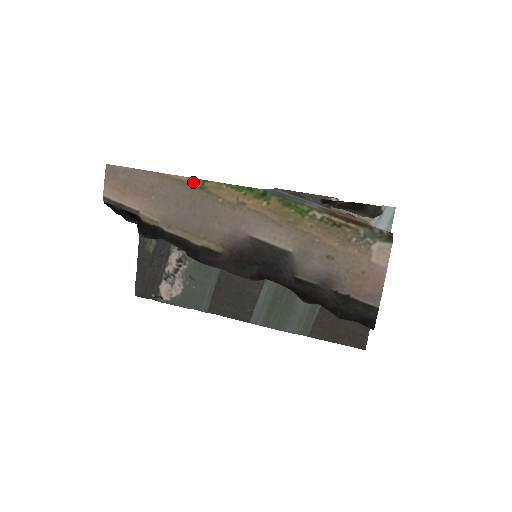
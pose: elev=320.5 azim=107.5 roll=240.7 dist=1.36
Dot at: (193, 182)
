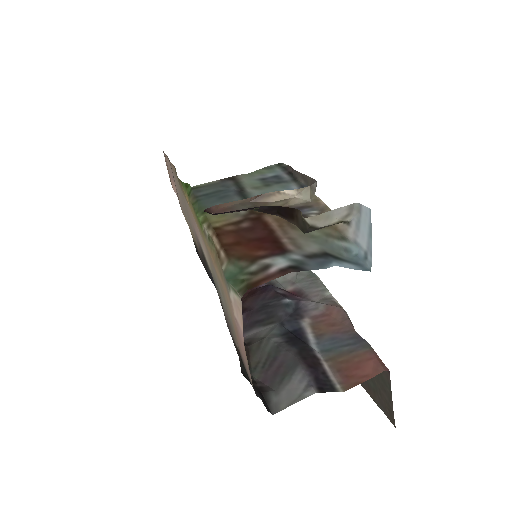
Dot at: occluded
